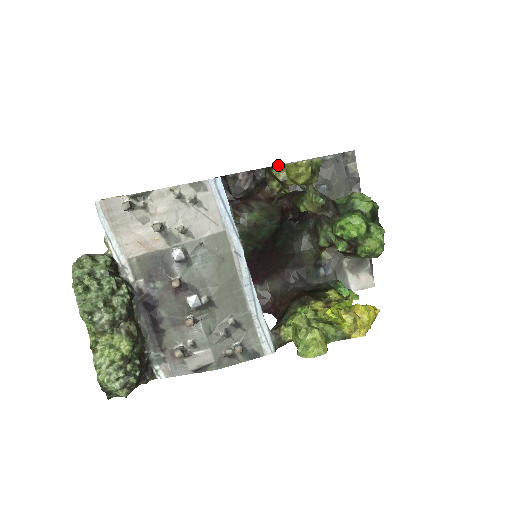
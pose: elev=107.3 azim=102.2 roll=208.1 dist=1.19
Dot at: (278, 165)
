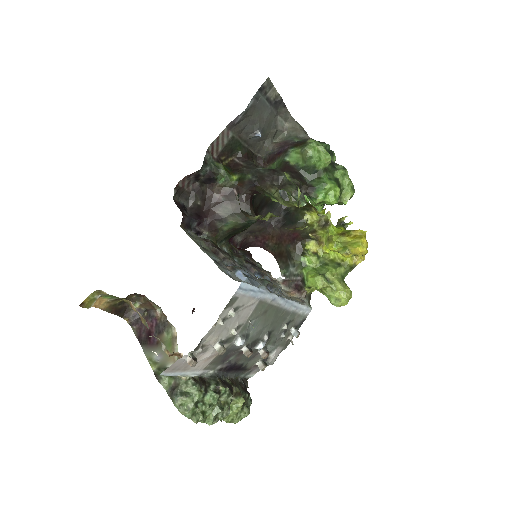
Dot at: (208, 148)
